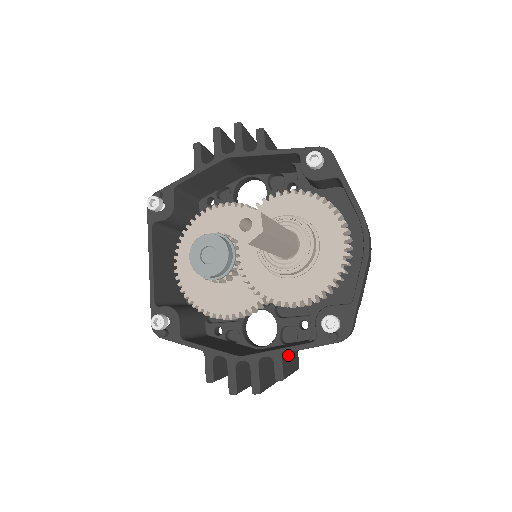
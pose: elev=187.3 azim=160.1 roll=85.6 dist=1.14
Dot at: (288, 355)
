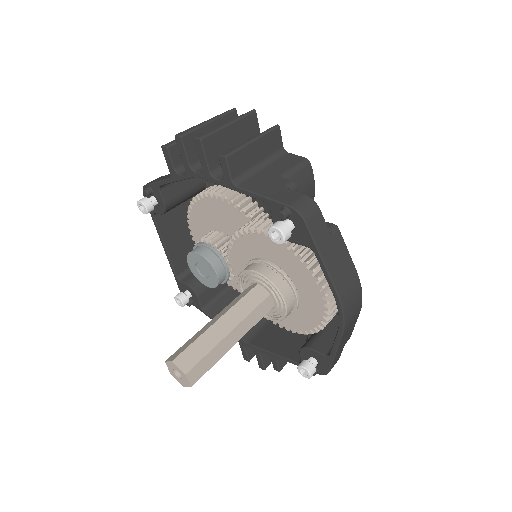
Dot at: occluded
